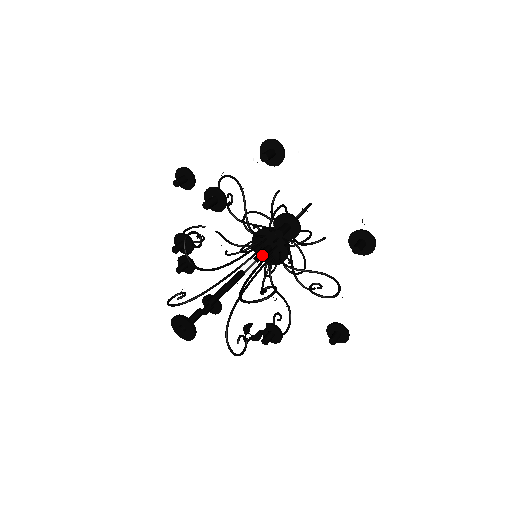
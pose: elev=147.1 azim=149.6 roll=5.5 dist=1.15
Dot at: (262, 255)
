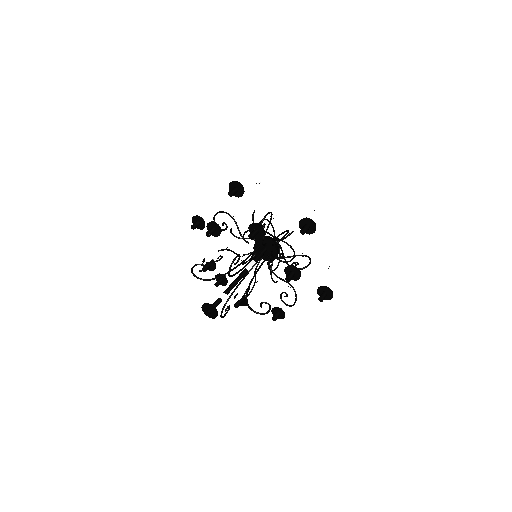
Dot at: (260, 257)
